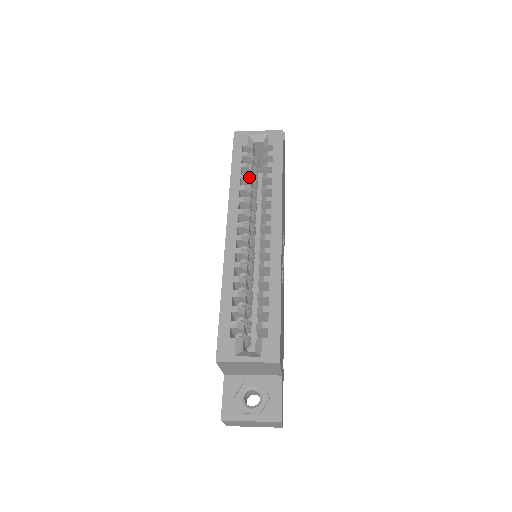
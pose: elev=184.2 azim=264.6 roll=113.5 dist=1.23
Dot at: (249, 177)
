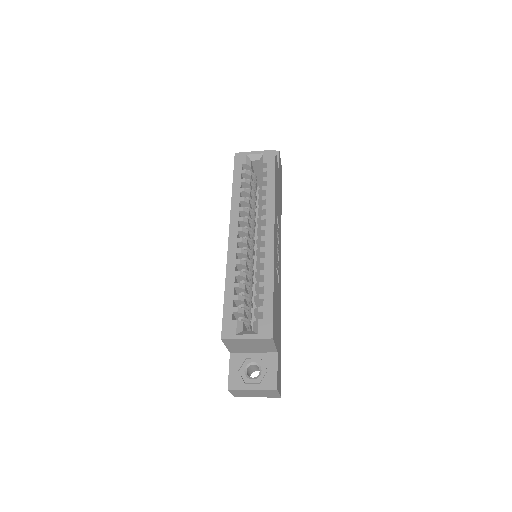
Dot at: (248, 190)
